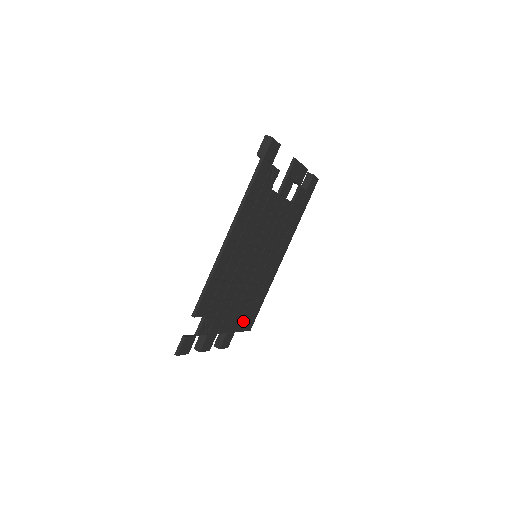
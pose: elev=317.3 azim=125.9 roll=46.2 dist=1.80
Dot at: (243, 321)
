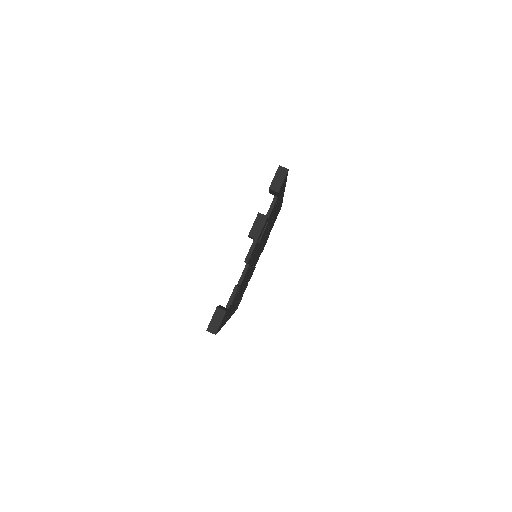
Dot at: occluded
